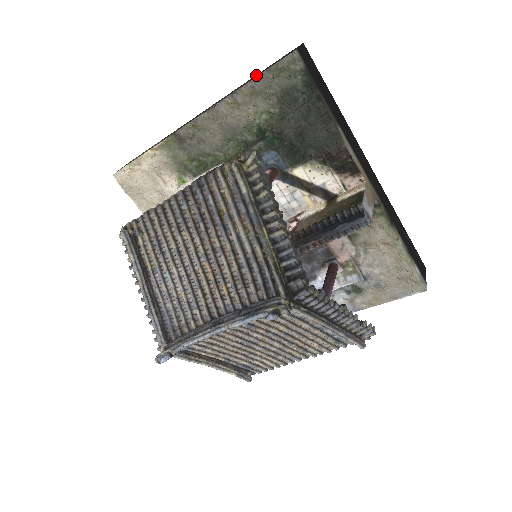
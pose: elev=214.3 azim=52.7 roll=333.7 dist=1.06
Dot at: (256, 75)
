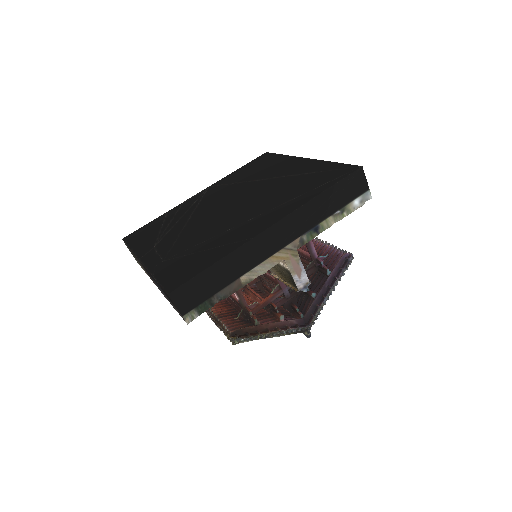
Dot at: occluded
